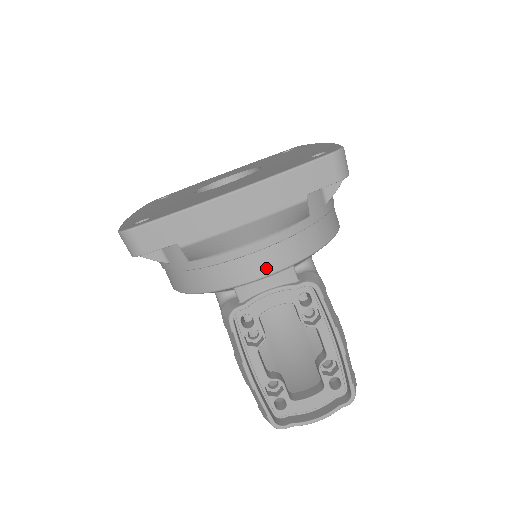
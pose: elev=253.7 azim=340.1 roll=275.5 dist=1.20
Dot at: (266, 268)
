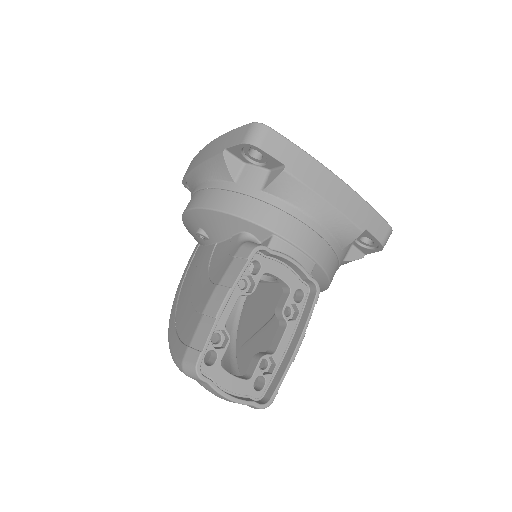
Dot at: (306, 244)
